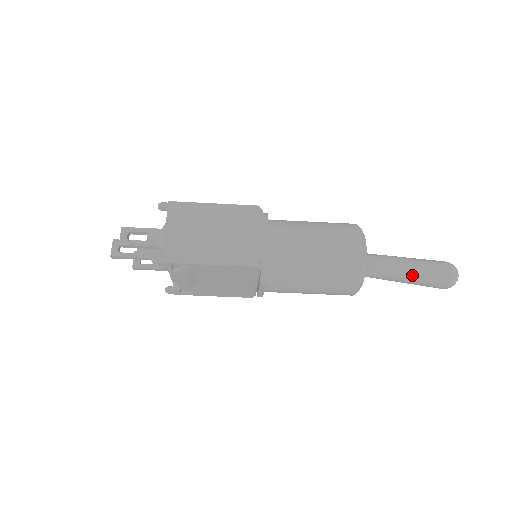
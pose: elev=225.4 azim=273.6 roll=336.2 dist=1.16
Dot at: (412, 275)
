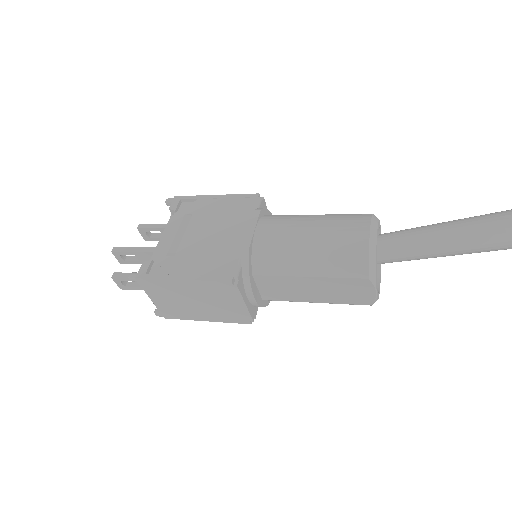
Dot at: (461, 254)
